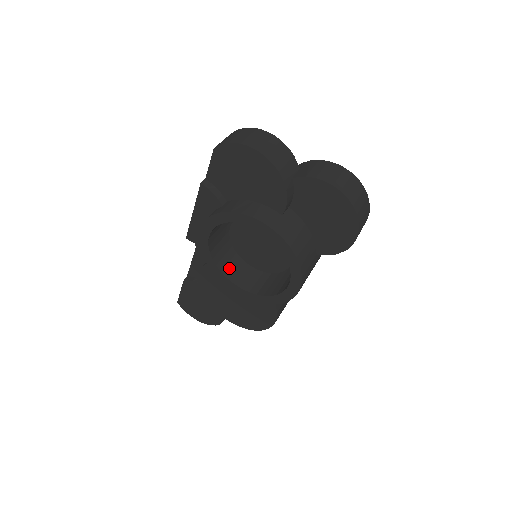
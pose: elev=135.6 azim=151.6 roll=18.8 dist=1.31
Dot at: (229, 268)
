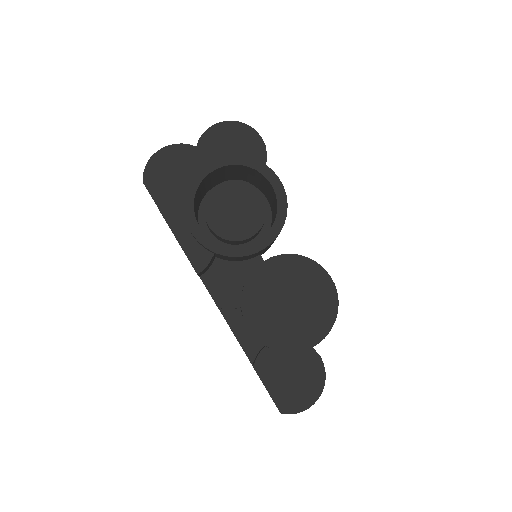
Dot at: occluded
